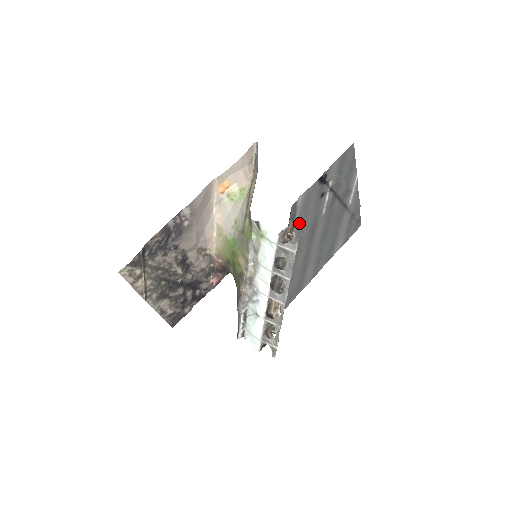
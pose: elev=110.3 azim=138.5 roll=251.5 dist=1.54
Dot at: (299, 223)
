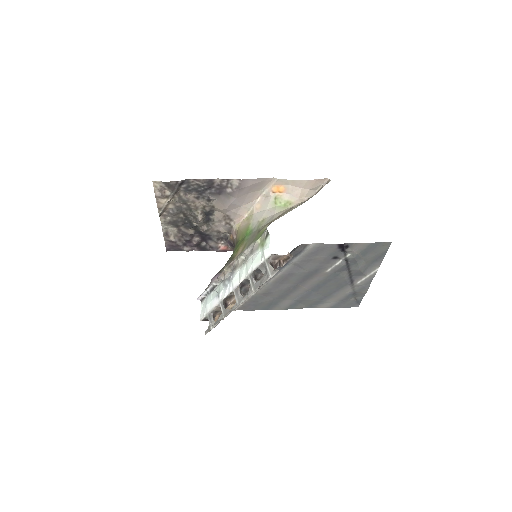
Dot at: (300, 261)
